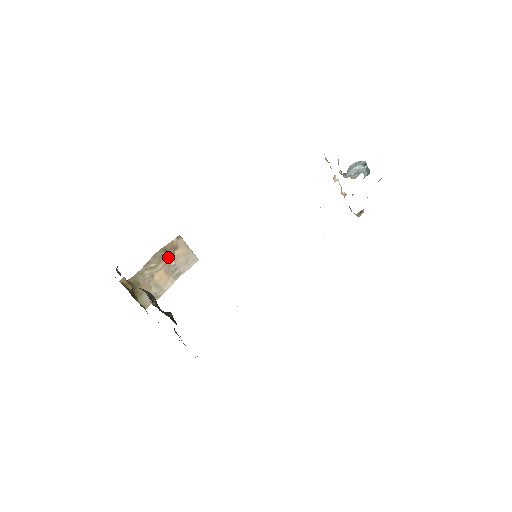
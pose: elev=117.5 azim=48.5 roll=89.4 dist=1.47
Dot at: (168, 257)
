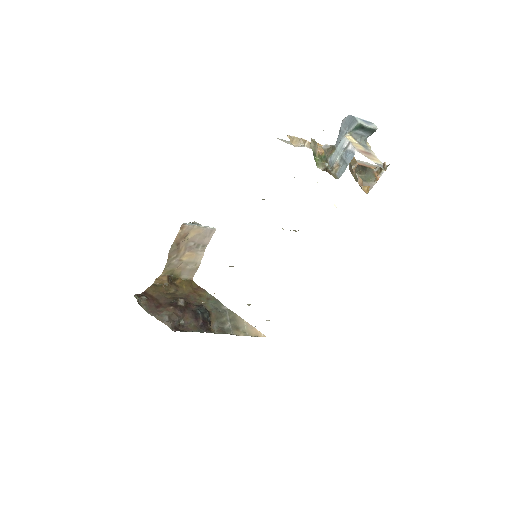
Dot at: (184, 244)
